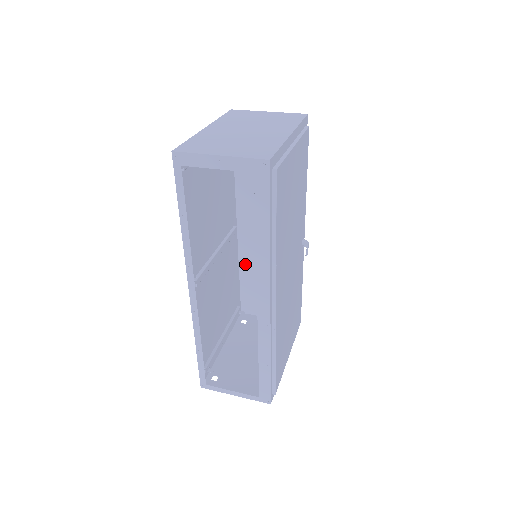
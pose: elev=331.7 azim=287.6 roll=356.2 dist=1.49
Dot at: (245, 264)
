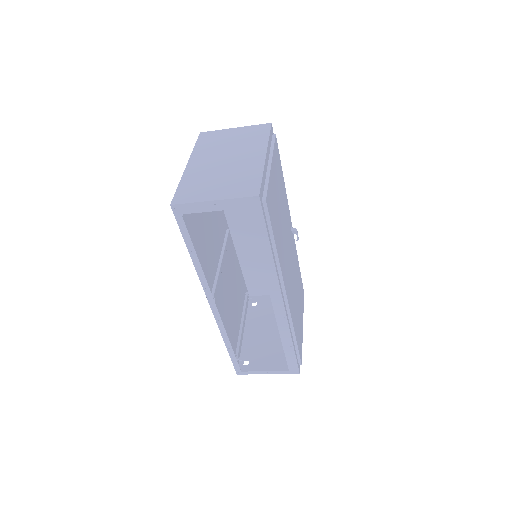
Dot at: (243, 257)
